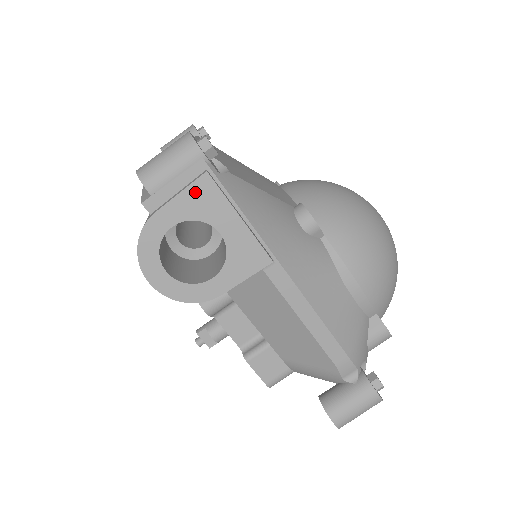
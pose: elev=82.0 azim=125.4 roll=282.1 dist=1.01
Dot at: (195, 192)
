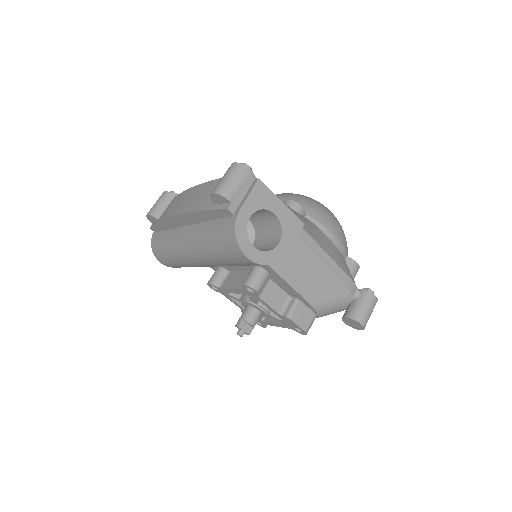
Dot at: (256, 192)
